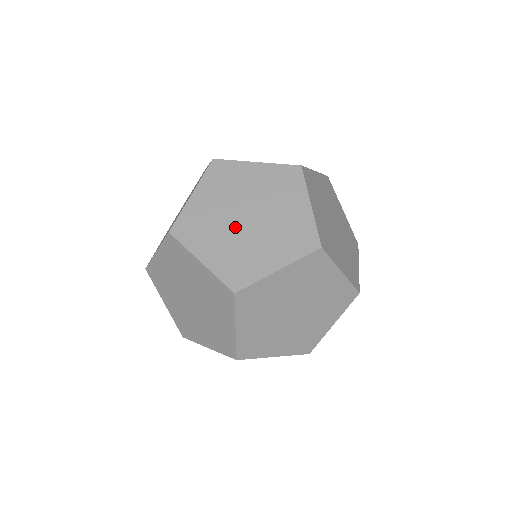
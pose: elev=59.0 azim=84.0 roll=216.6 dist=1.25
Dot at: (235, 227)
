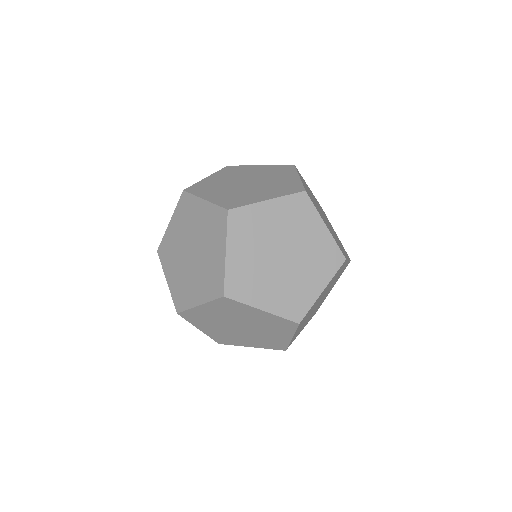
Dot at: (269, 254)
